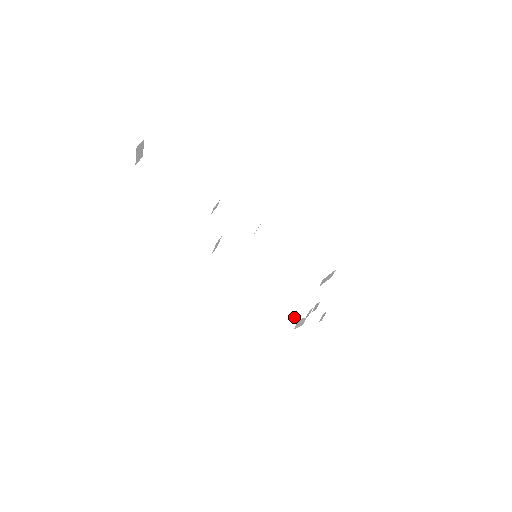
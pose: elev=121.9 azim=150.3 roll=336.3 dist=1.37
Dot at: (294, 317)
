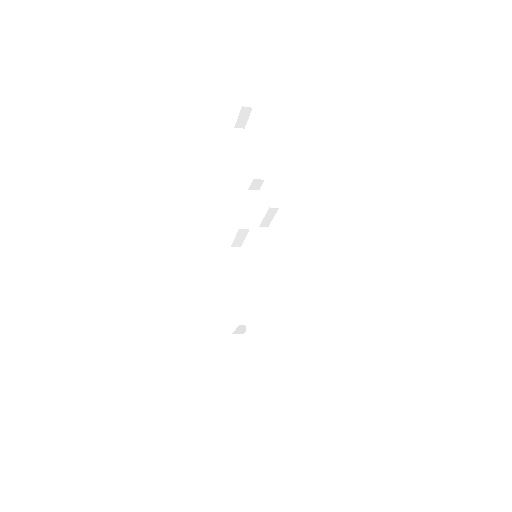
Dot at: occluded
